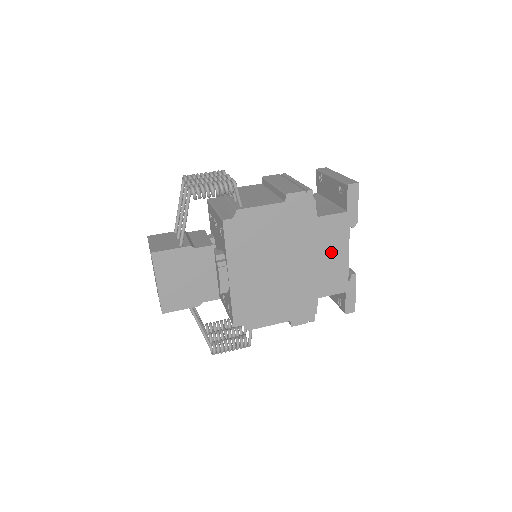
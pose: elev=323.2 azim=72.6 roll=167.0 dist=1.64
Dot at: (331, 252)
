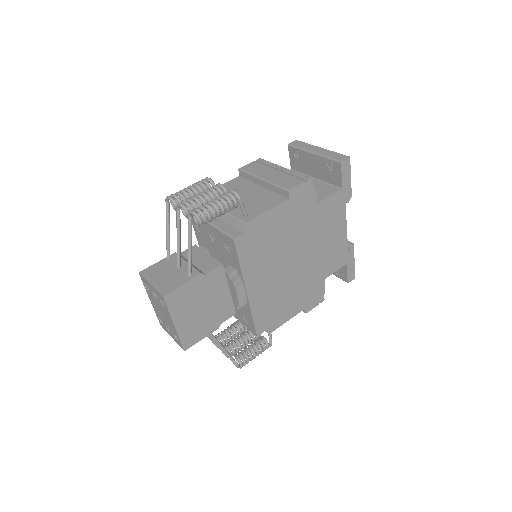
Dot at: (332, 232)
